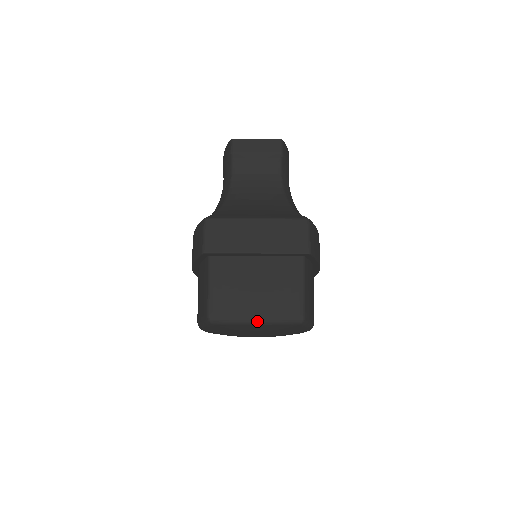
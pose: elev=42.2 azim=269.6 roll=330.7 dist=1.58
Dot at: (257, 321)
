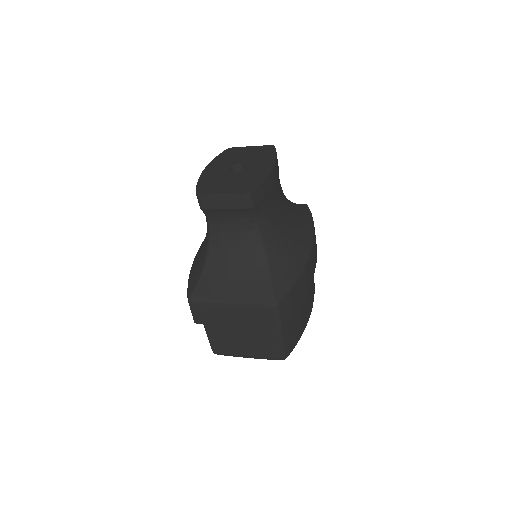
Dot at: occluded
